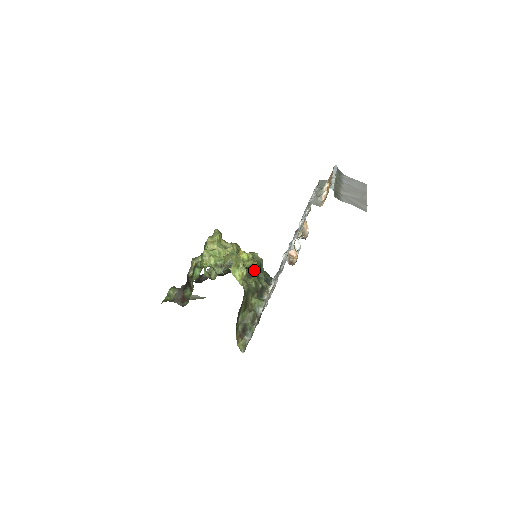
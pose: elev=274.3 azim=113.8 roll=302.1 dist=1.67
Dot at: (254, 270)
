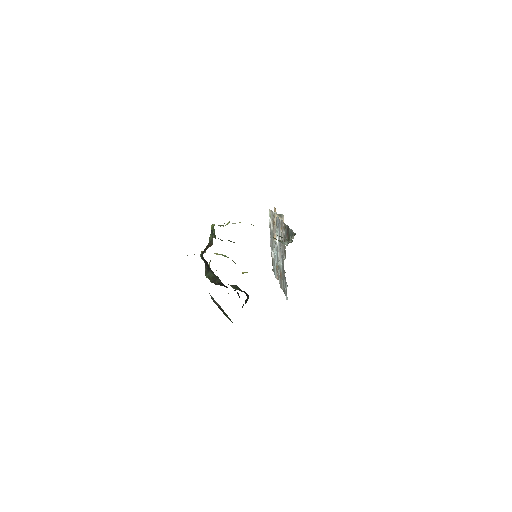
Dot at: occluded
